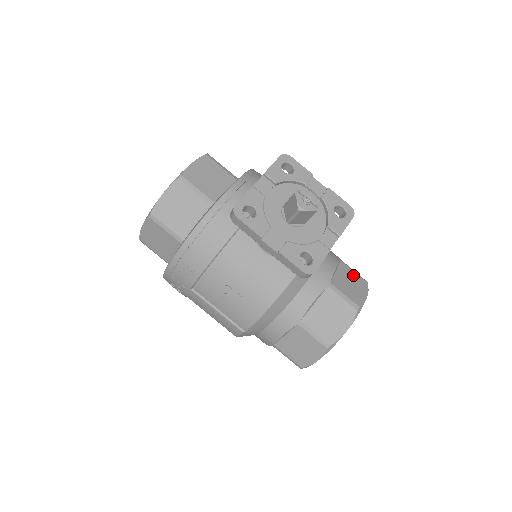
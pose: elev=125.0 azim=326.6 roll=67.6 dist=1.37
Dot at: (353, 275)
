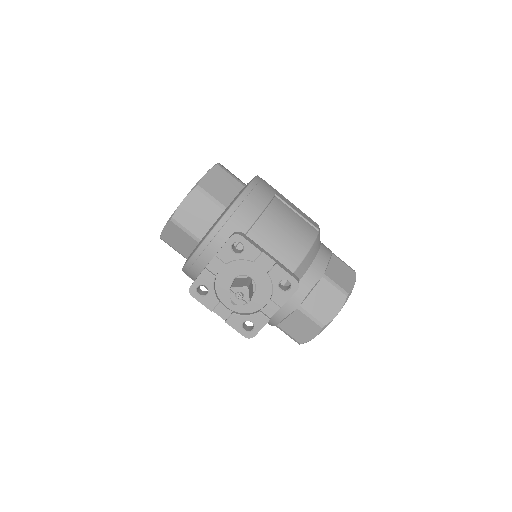
Dot at: (331, 291)
